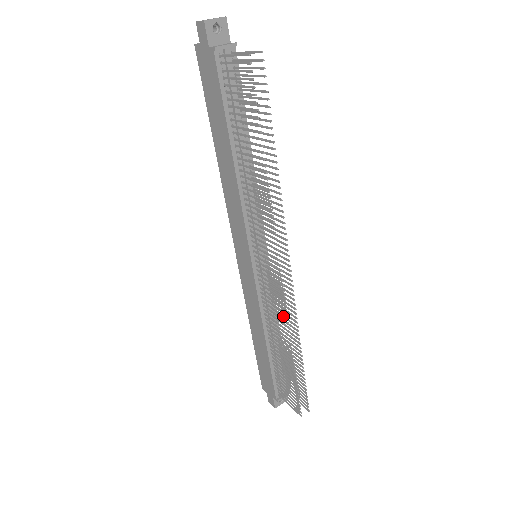
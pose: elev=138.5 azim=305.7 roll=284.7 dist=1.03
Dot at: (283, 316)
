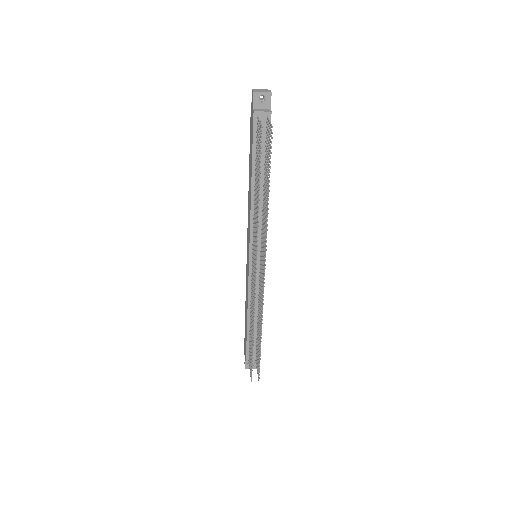
Dot at: (253, 304)
